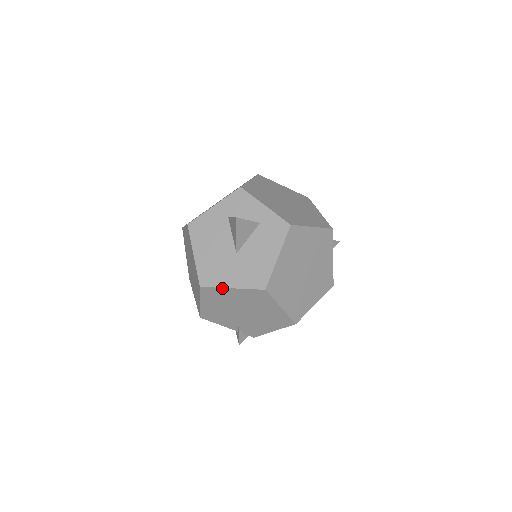
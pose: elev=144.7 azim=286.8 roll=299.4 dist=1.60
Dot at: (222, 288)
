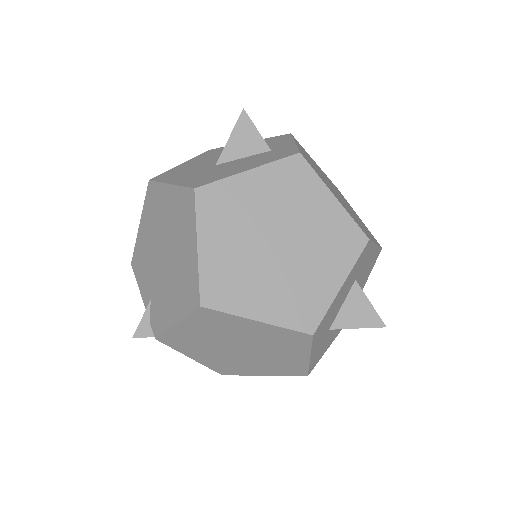
Dot at: (163, 184)
